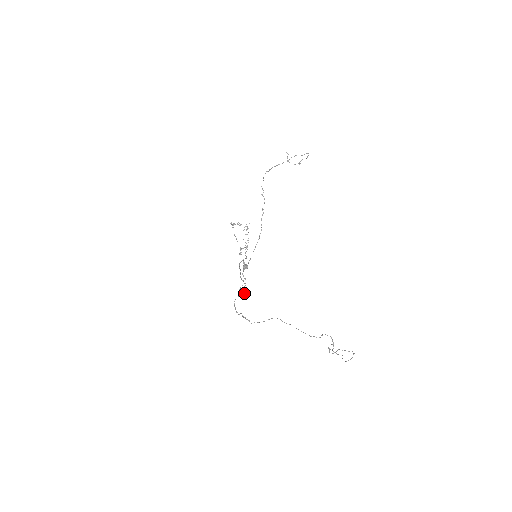
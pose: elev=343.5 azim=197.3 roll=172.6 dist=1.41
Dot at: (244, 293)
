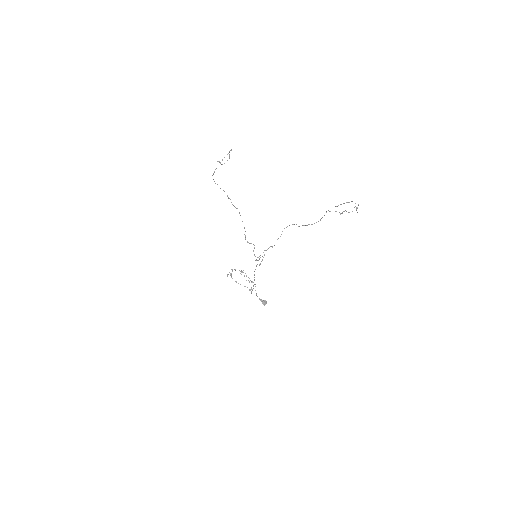
Dot at: (260, 255)
